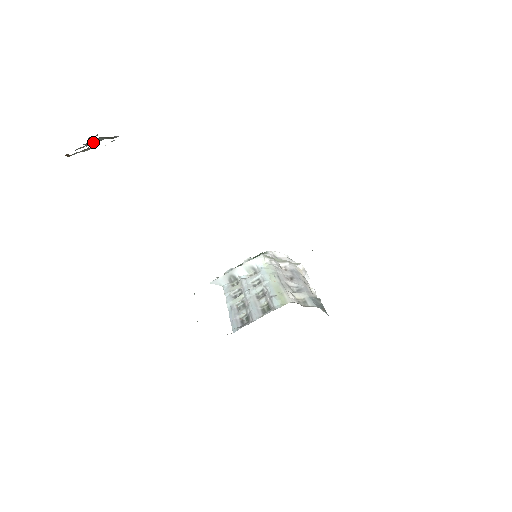
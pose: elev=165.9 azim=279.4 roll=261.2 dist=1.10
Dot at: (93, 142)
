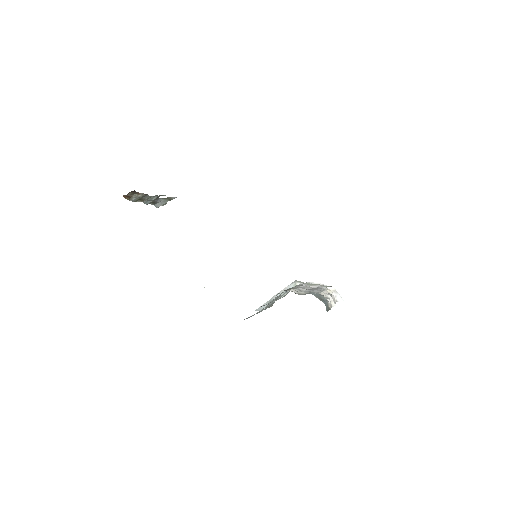
Dot at: (152, 197)
